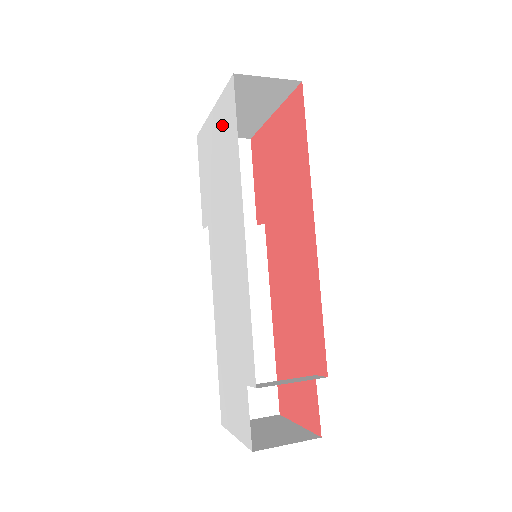
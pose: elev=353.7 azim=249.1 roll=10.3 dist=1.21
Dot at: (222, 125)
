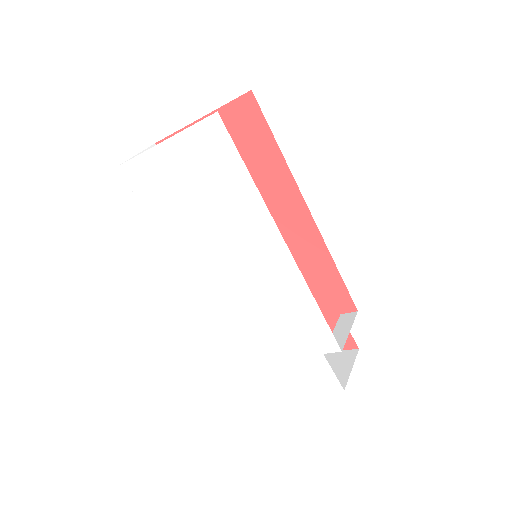
Dot at: (200, 159)
